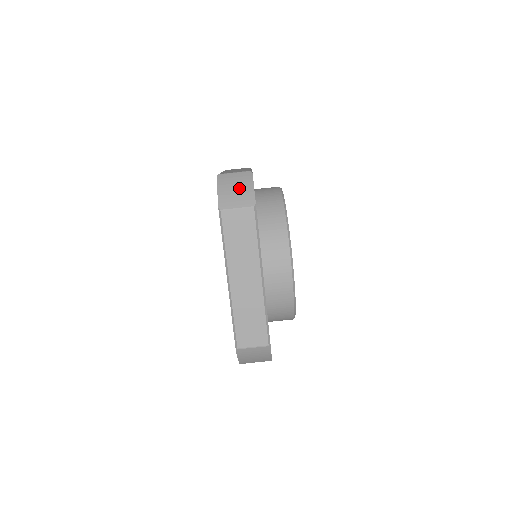
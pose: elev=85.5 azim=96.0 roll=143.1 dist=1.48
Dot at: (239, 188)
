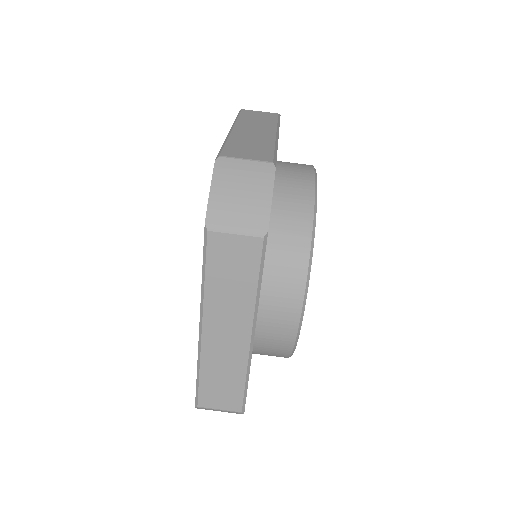
Dot at: (247, 194)
